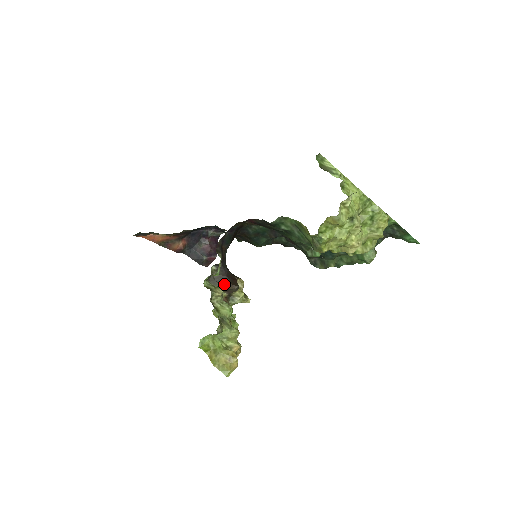
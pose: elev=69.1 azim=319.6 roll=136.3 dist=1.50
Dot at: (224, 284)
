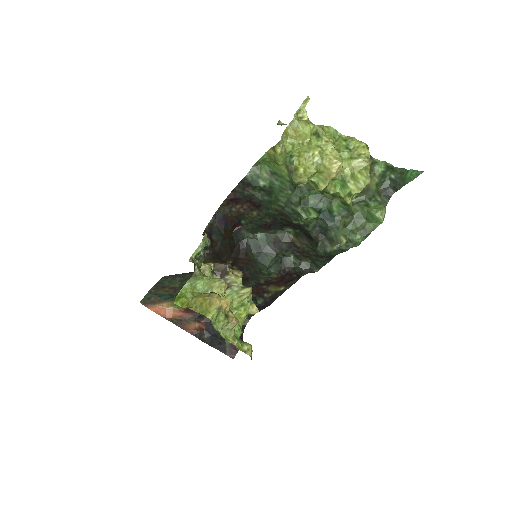
Dot at: (213, 262)
